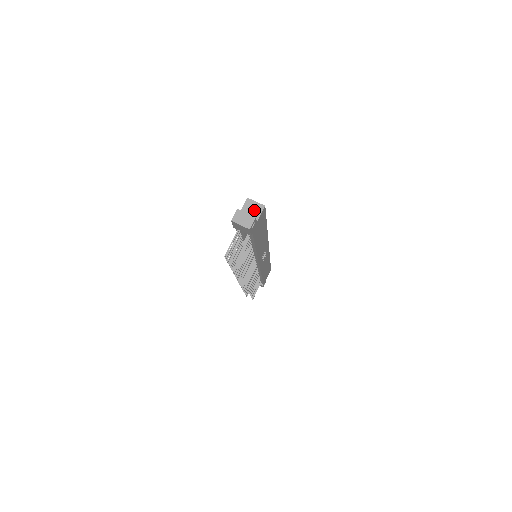
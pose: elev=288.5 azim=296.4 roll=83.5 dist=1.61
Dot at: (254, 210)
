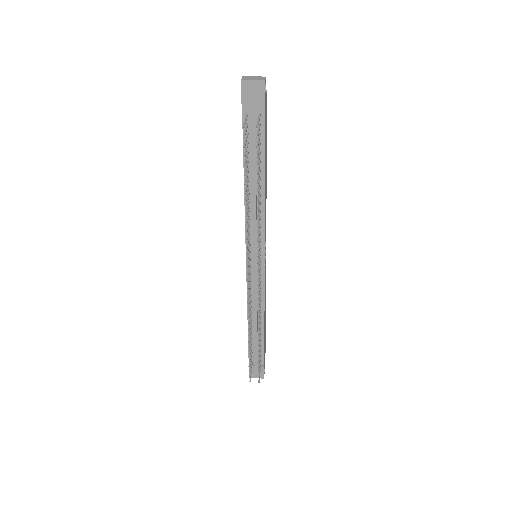
Dot at: occluded
